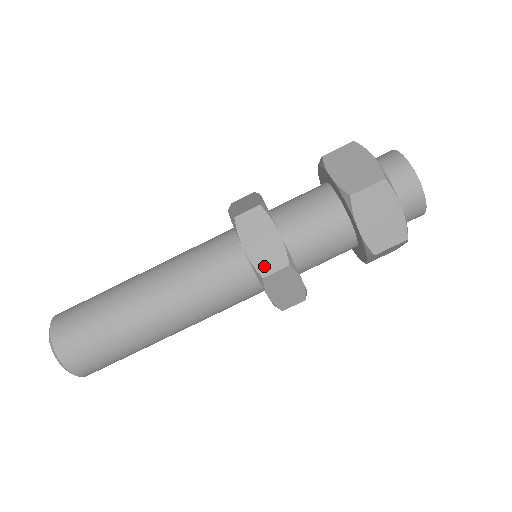
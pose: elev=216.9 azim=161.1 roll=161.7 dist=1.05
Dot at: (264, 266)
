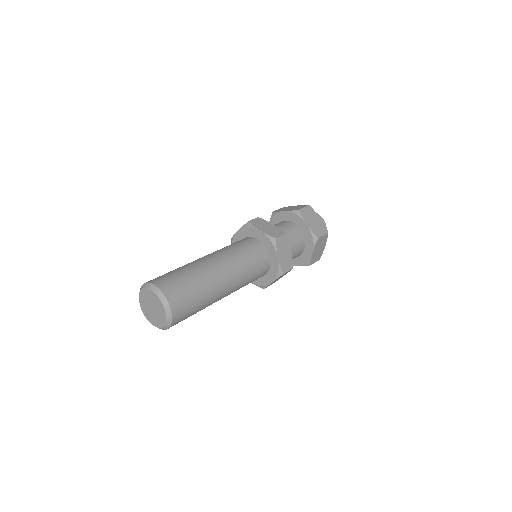
Dot at: (274, 235)
